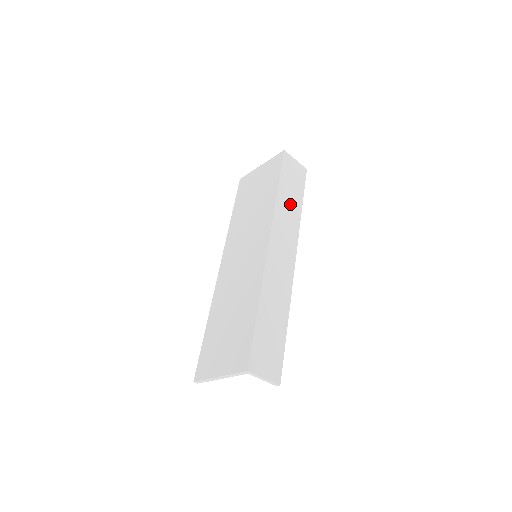
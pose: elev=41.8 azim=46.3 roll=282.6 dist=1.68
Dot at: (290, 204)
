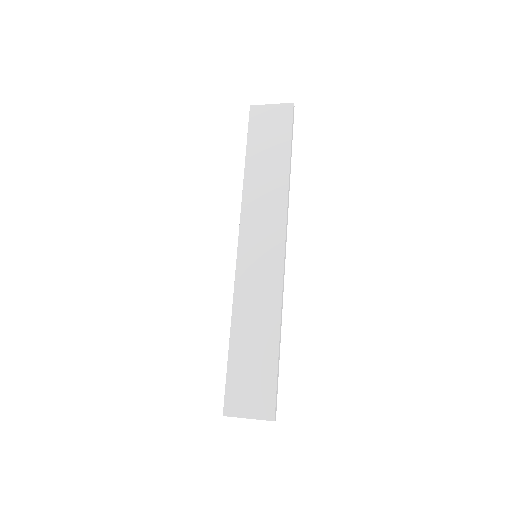
Dot at: (267, 174)
